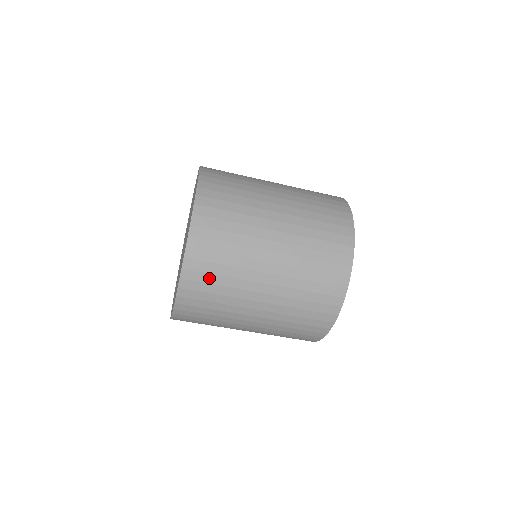
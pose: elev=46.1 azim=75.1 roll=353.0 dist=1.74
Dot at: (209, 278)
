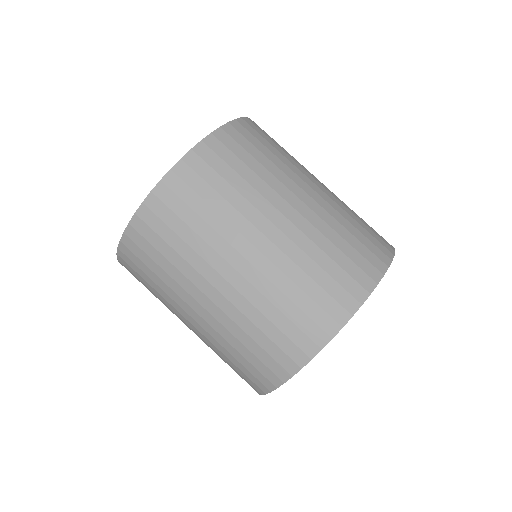
Dot at: (193, 200)
